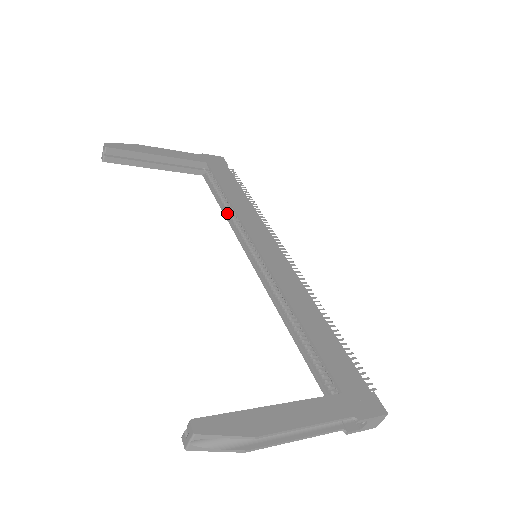
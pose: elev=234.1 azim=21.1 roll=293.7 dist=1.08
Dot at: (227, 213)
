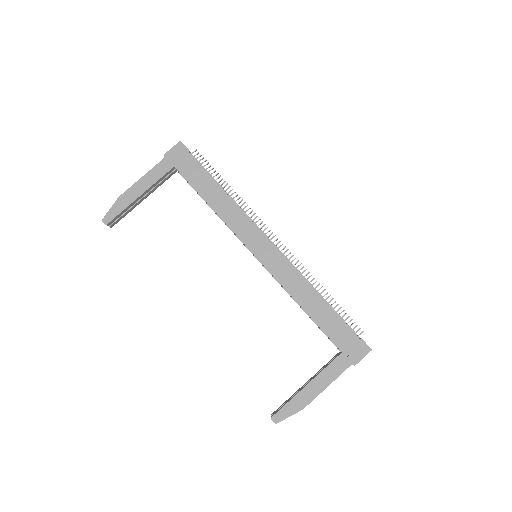
Dot at: occluded
